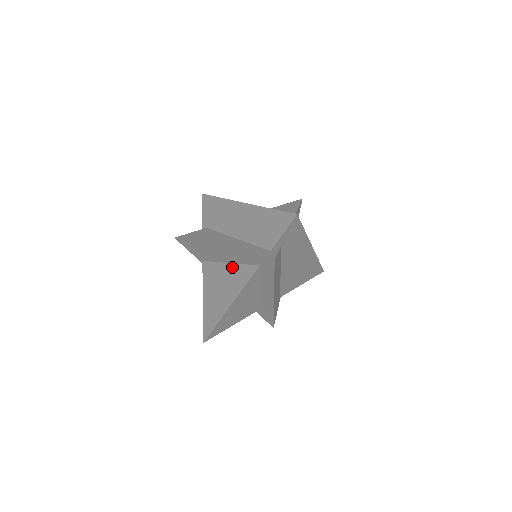
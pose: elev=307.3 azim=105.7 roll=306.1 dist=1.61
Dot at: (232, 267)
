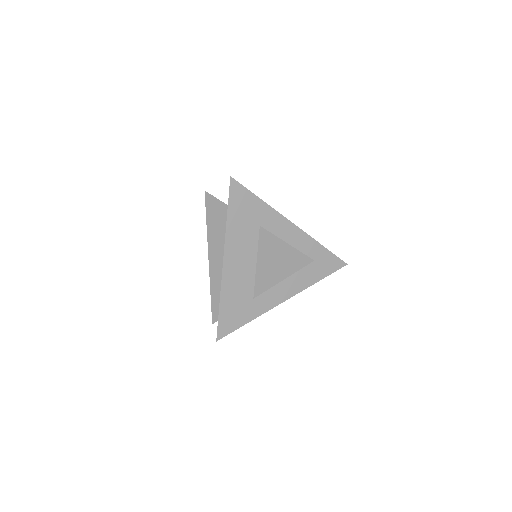
Dot at: occluded
